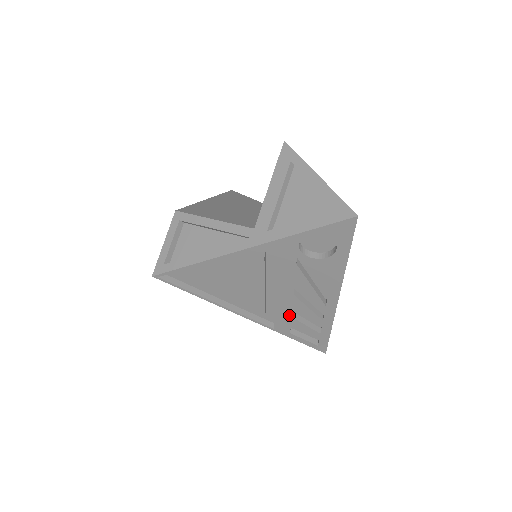
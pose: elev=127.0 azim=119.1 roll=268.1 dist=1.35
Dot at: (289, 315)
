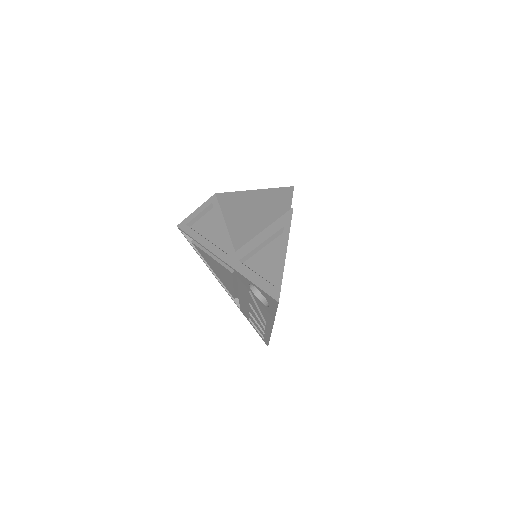
Dot at: (247, 310)
